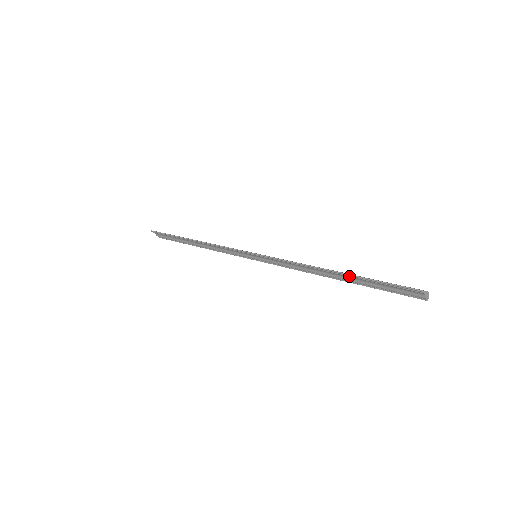
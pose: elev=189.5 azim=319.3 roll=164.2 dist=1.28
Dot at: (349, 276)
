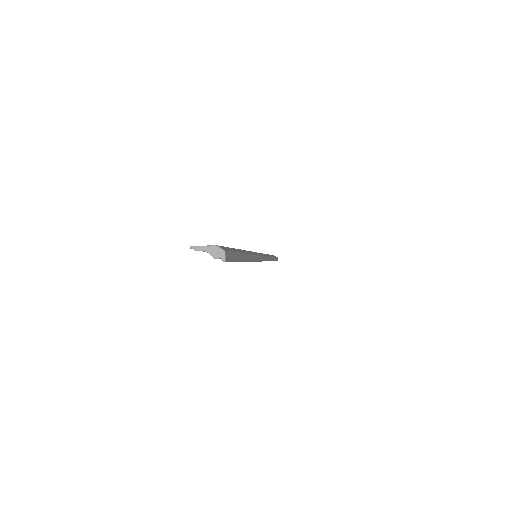
Dot at: occluded
